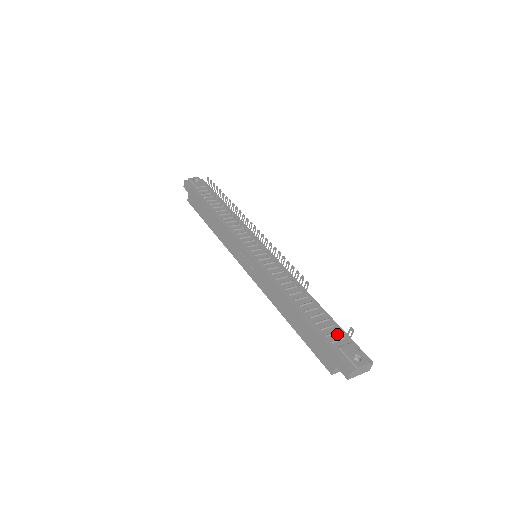
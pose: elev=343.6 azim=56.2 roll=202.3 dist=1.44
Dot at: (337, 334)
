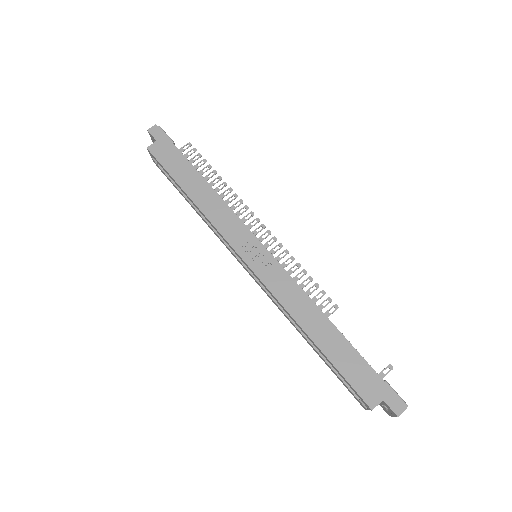
Dot at: occluded
